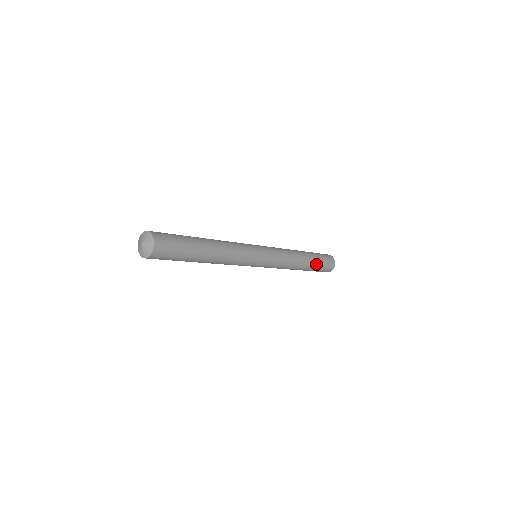
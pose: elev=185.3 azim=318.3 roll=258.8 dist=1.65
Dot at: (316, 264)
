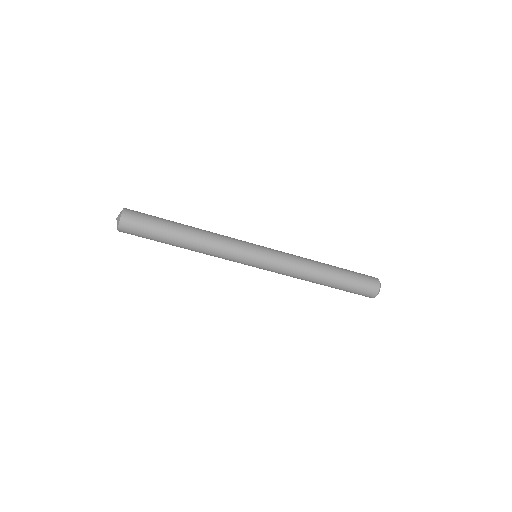
Dot at: (346, 273)
